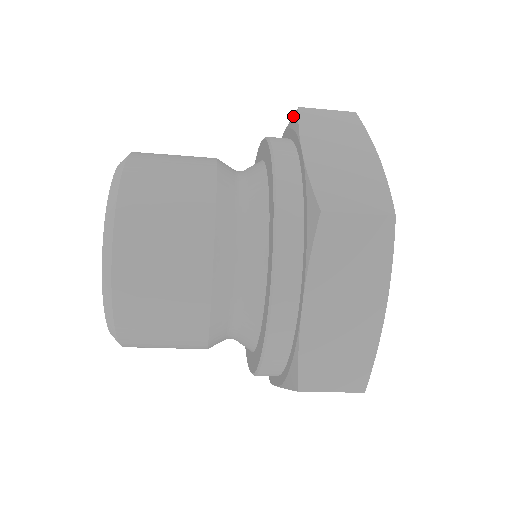
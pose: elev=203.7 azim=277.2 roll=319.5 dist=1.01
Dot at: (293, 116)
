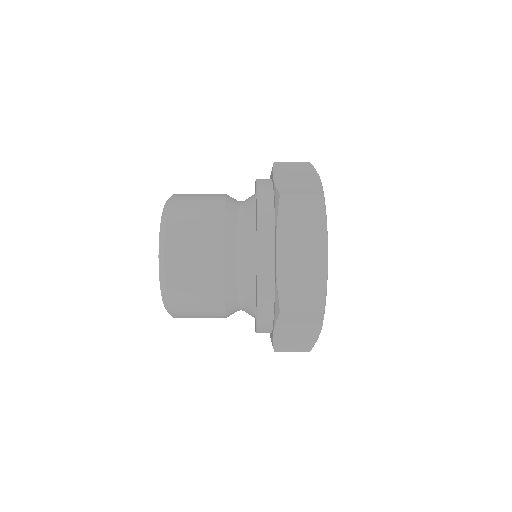
Dot at: occluded
